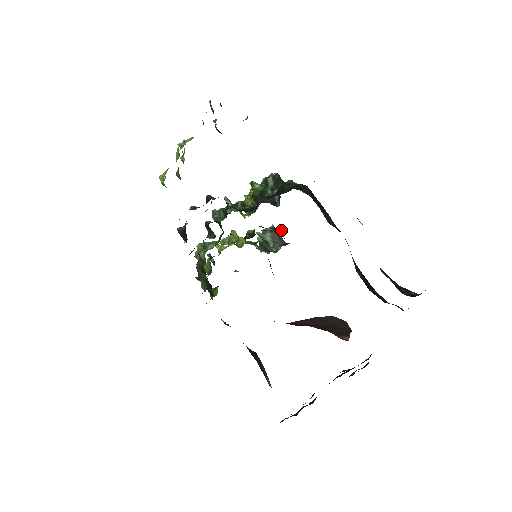
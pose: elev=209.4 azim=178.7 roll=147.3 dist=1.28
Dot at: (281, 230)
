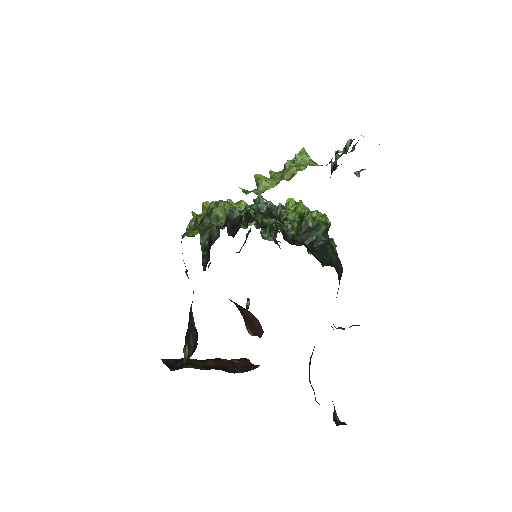
Dot at: occluded
